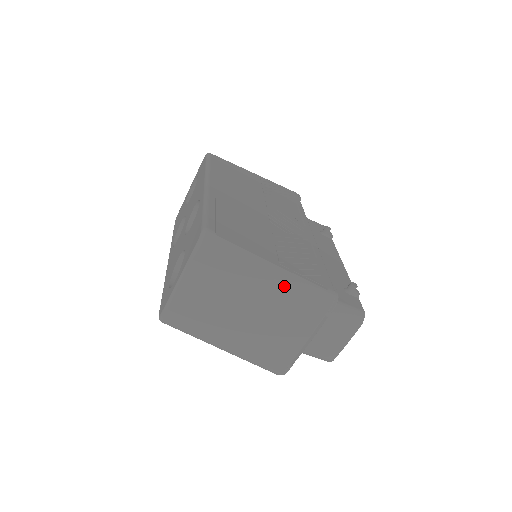
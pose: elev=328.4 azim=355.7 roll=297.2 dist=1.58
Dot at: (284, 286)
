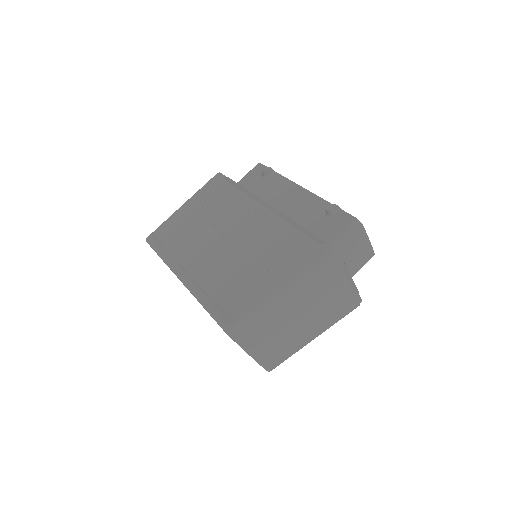
Dot at: (300, 290)
